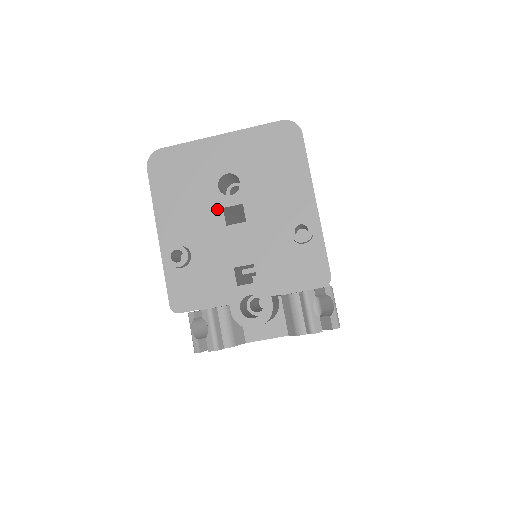
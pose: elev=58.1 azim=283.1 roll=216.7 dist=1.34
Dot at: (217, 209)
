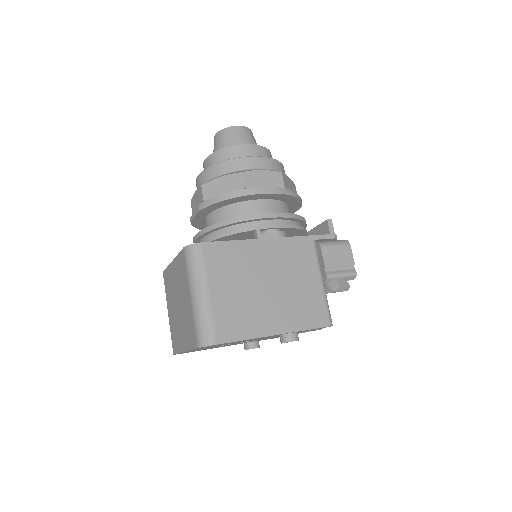
Dot at: occluded
